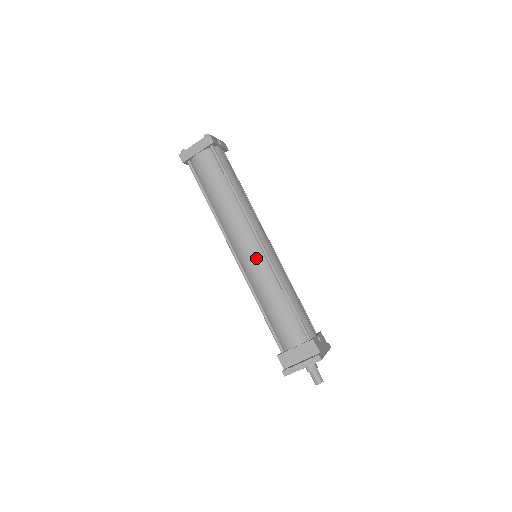
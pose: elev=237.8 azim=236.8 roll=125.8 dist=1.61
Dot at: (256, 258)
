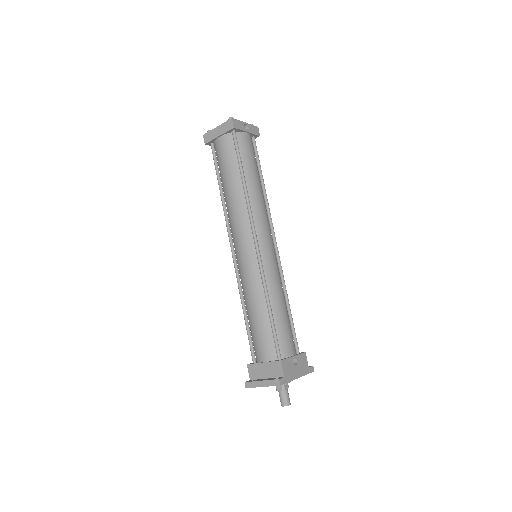
Dot at: (248, 260)
